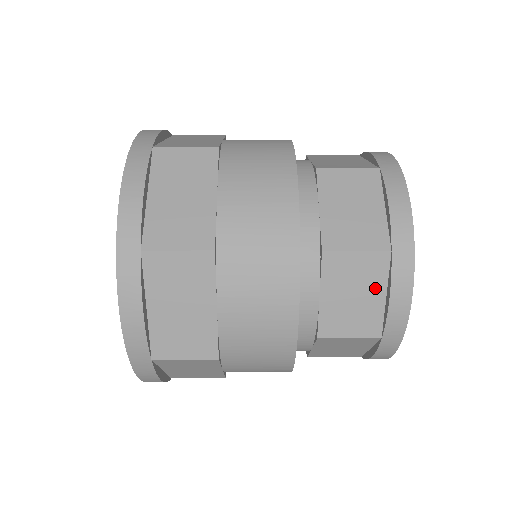
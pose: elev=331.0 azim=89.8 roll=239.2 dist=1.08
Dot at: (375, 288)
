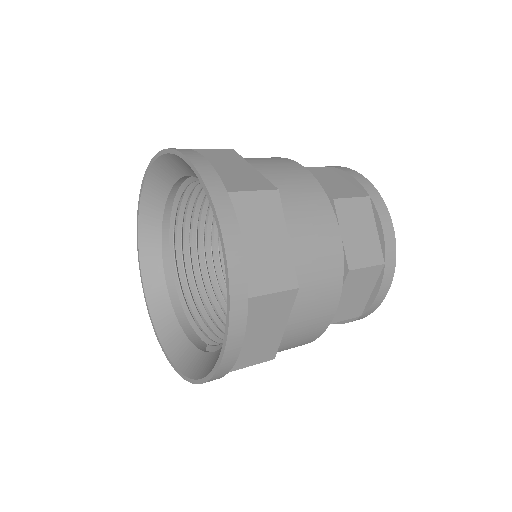
Dot at: (338, 178)
